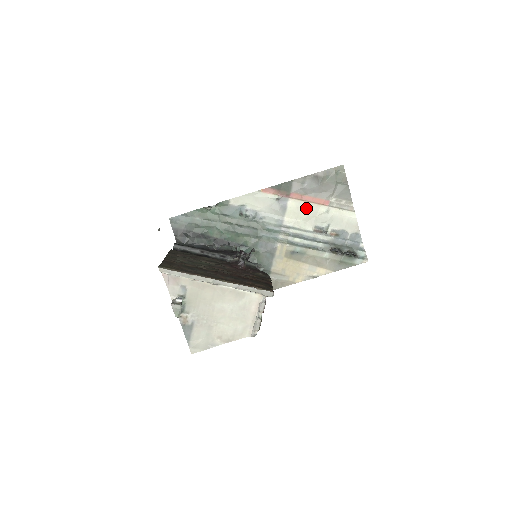
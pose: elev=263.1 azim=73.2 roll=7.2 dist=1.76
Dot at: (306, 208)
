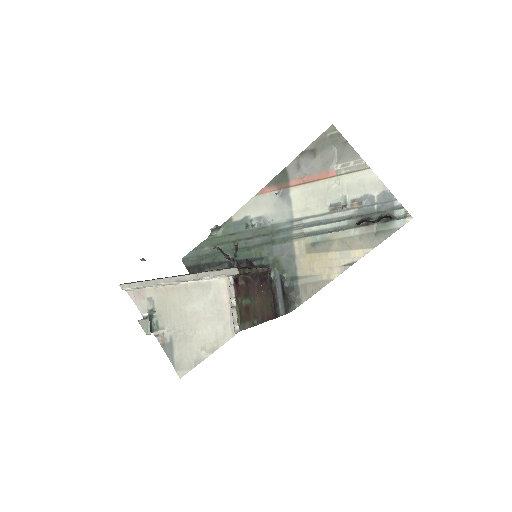
Dot at: (312, 190)
